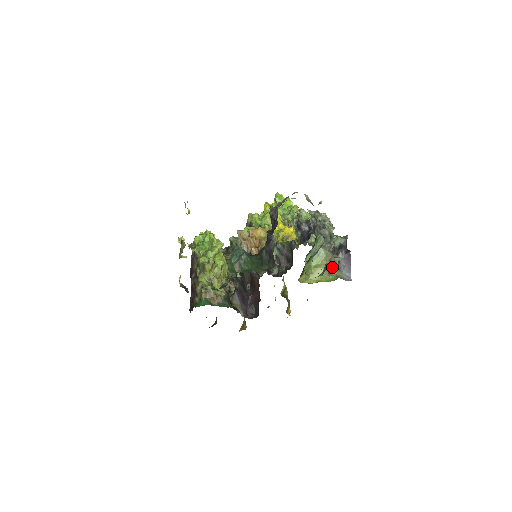
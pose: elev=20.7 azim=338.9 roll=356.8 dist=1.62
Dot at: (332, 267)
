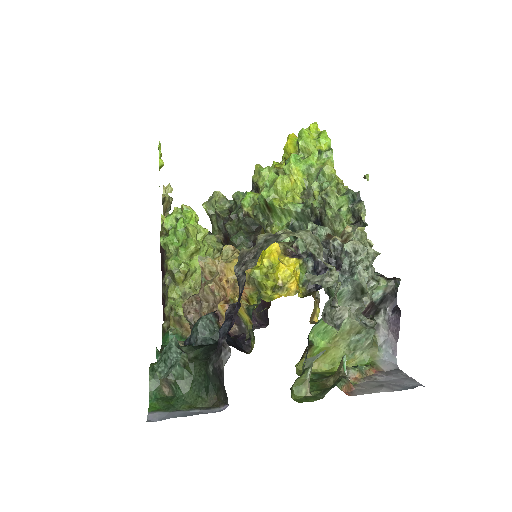
Dot at: (360, 344)
